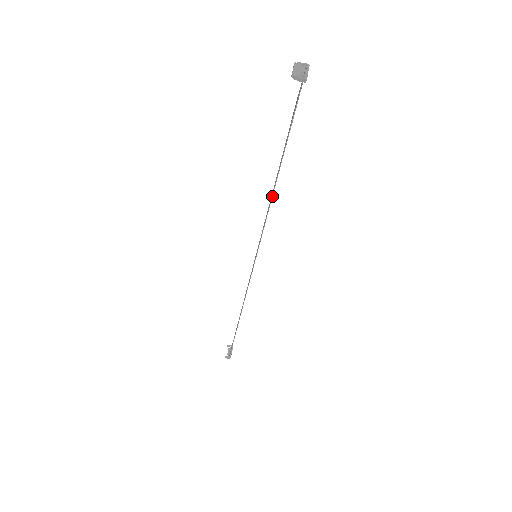
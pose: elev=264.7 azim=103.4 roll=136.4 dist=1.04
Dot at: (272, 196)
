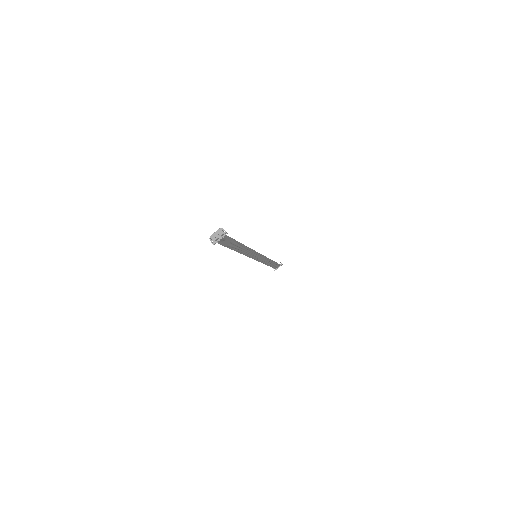
Dot at: (238, 252)
